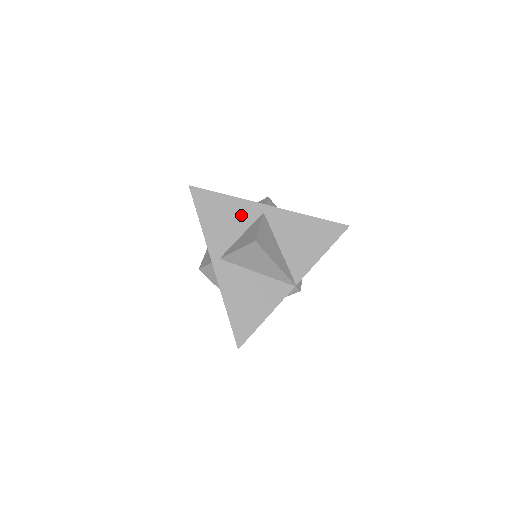
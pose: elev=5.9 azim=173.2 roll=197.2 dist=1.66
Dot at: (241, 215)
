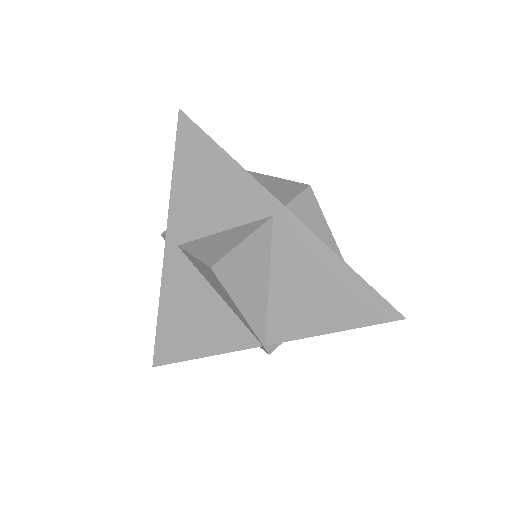
Dot at: (236, 200)
